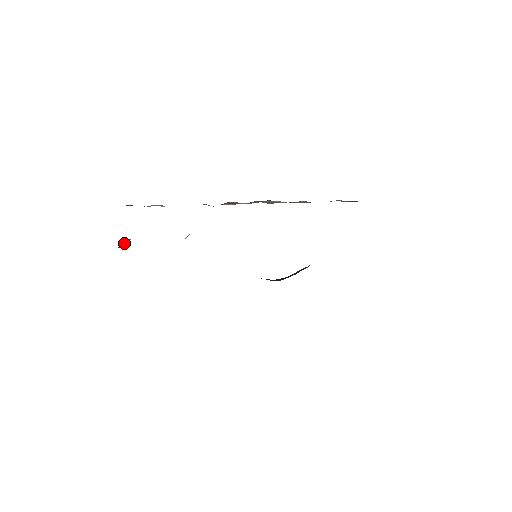
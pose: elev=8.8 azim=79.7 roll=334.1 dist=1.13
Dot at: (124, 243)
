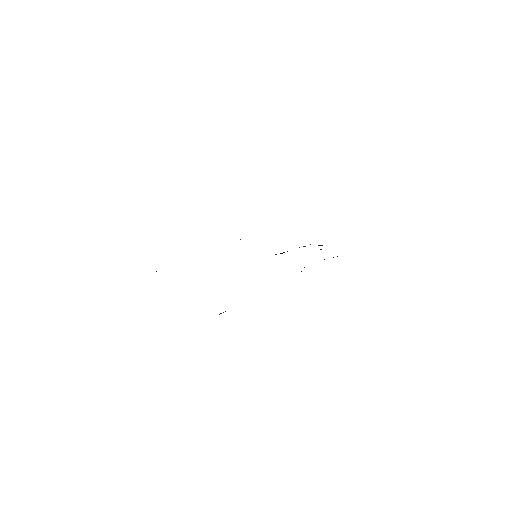
Dot at: occluded
